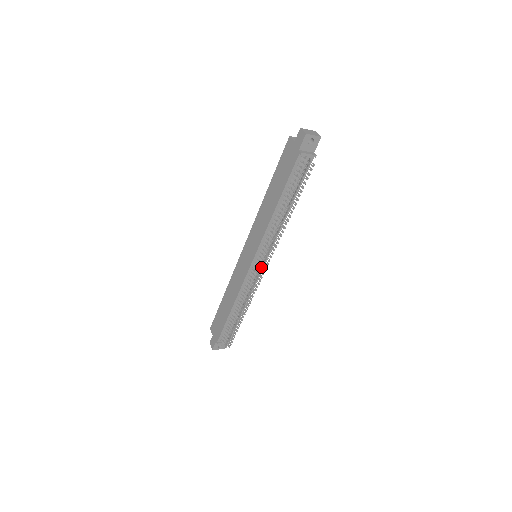
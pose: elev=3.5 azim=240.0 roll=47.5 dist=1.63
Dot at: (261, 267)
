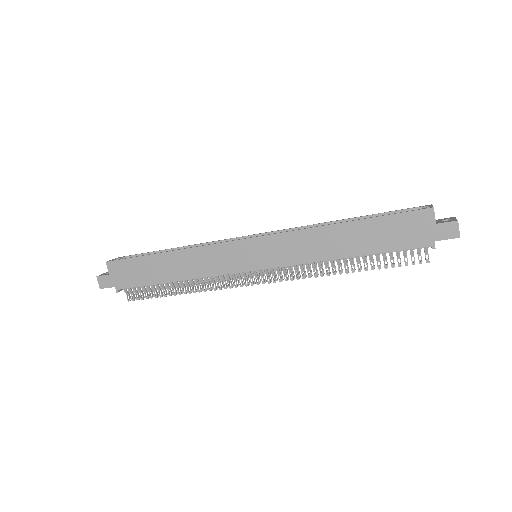
Dot at: (262, 281)
